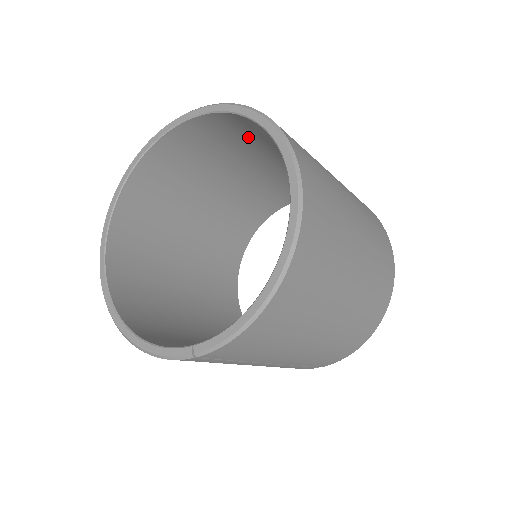
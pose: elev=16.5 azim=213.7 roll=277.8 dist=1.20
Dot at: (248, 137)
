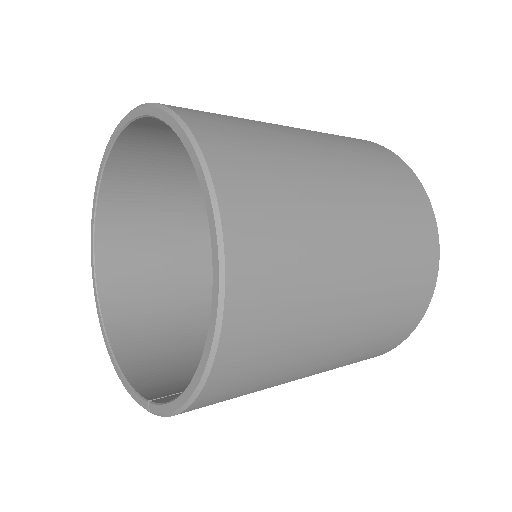
Dot at: occluded
